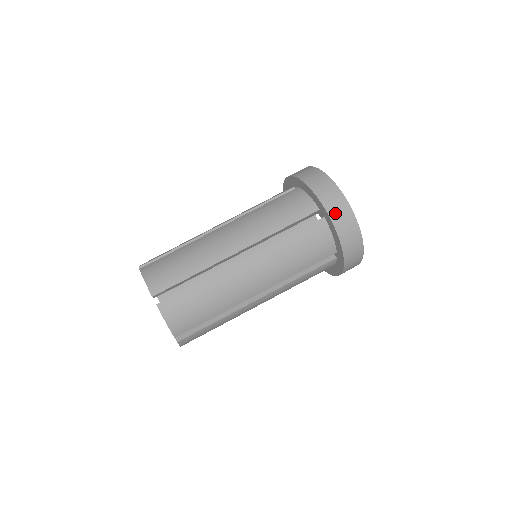
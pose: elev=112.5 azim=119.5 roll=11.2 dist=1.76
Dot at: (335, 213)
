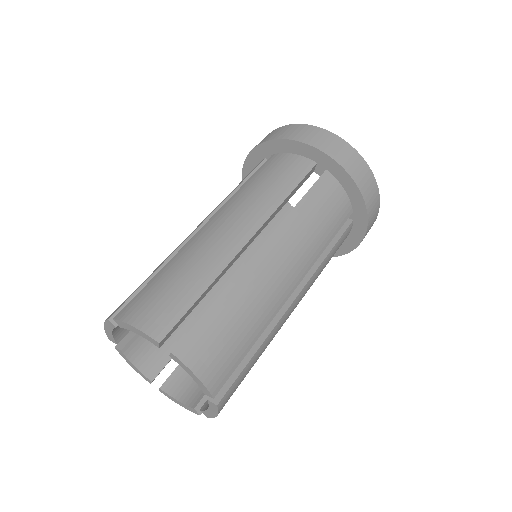
Dot at: (271, 137)
